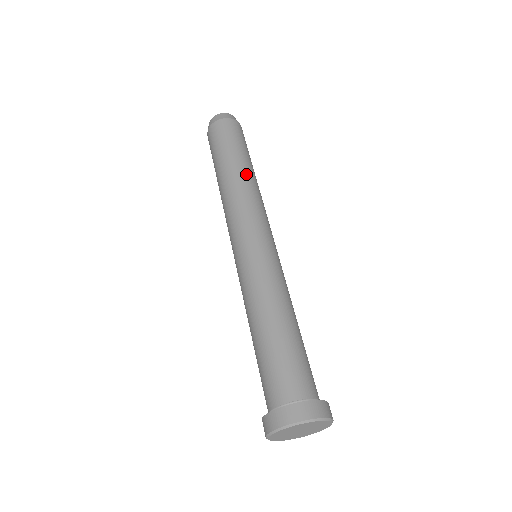
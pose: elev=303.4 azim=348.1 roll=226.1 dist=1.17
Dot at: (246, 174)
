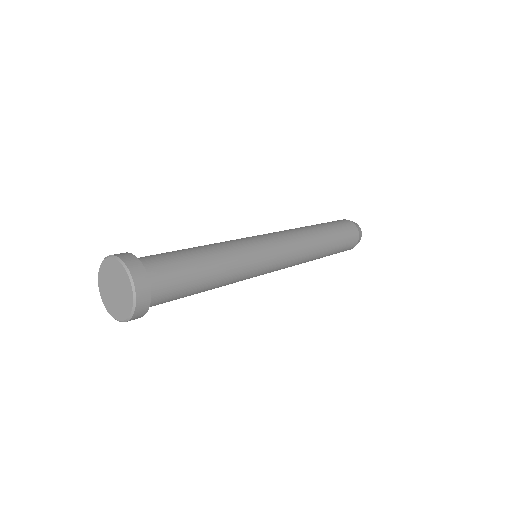
Dot at: (321, 243)
